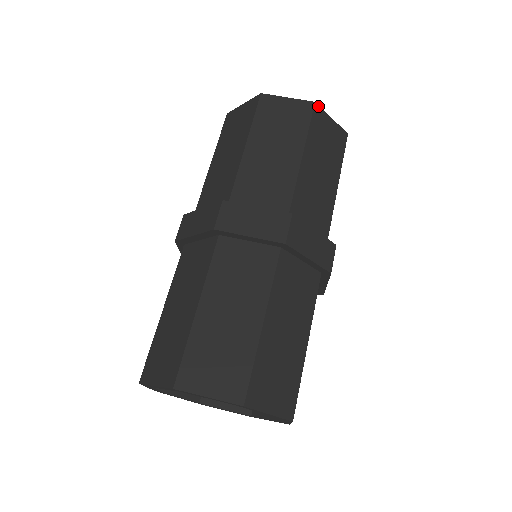
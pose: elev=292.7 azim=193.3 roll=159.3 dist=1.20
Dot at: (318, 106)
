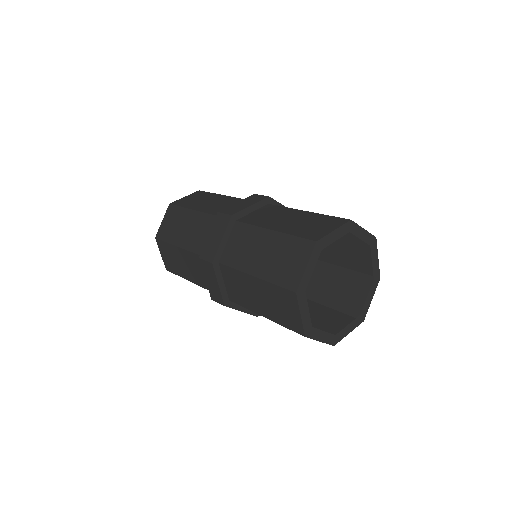
Dot at: occluded
